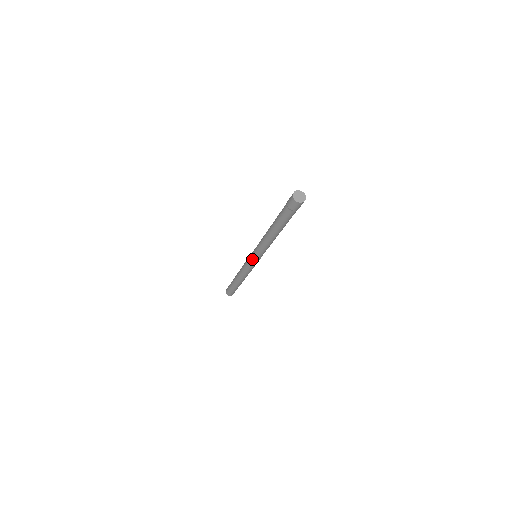
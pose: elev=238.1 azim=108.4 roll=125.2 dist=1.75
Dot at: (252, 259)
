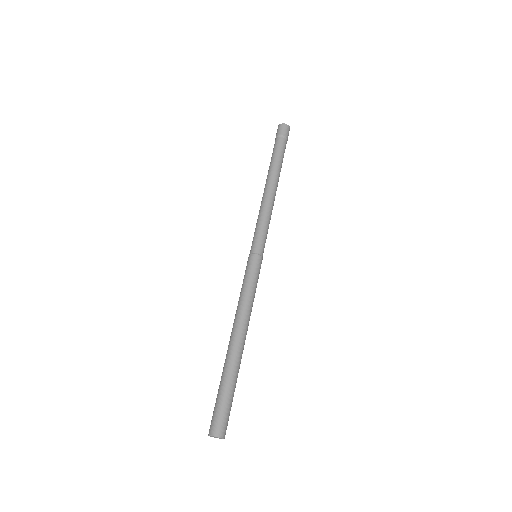
Dot at: (252, 254)
